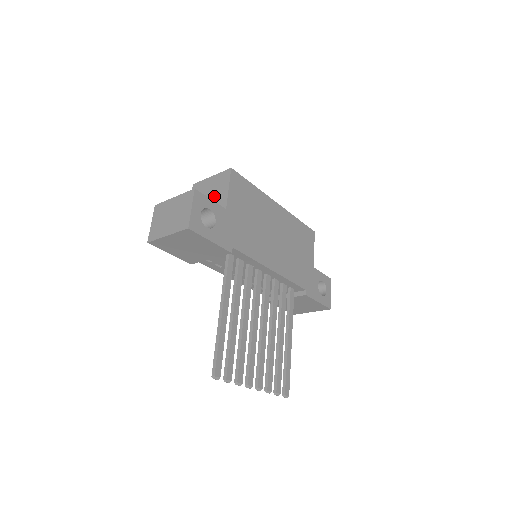
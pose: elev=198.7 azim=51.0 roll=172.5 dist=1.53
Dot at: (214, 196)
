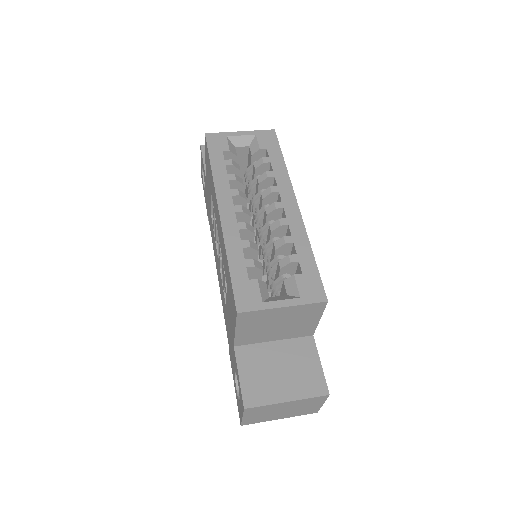
Dot at: (291, 326)
